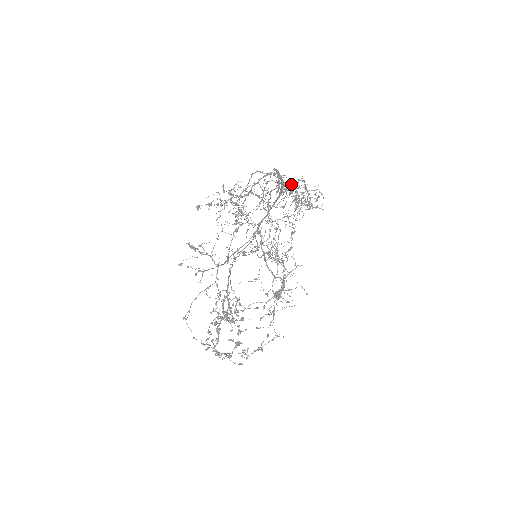
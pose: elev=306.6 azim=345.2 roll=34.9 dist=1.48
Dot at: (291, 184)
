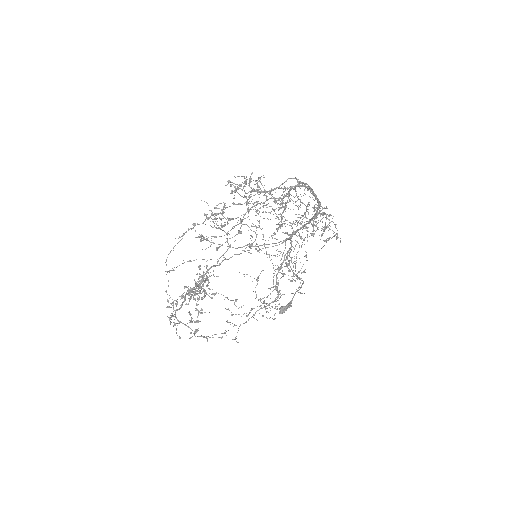
Dot at: (305, 205)
